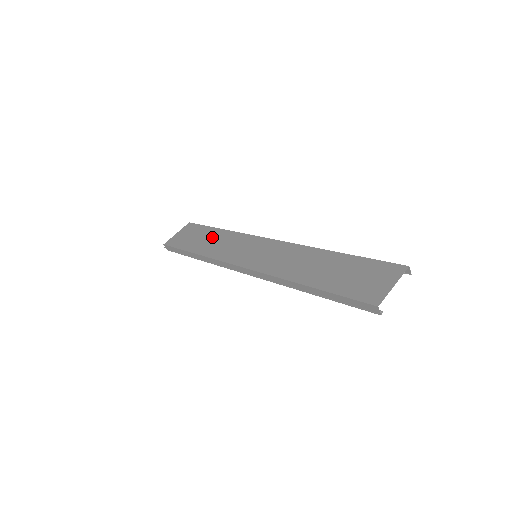
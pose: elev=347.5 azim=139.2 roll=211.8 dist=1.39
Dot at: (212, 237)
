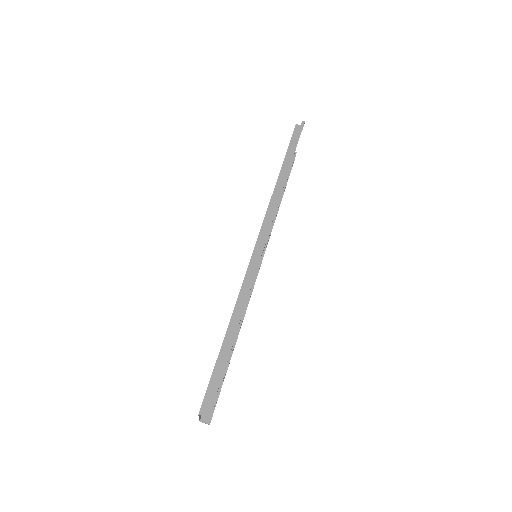
Dot at: occluded
